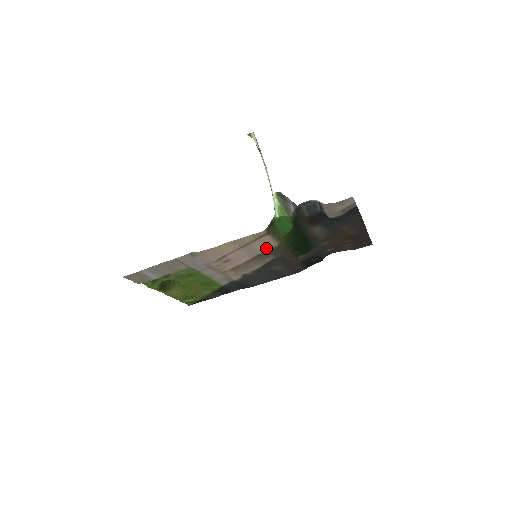
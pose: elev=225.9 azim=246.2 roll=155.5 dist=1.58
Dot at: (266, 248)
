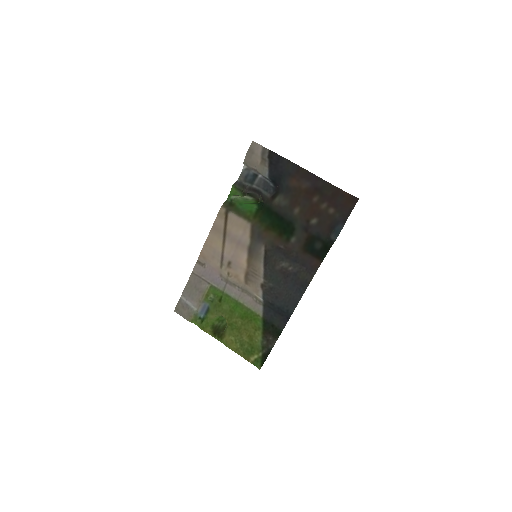
Dot at: (246, 234)
